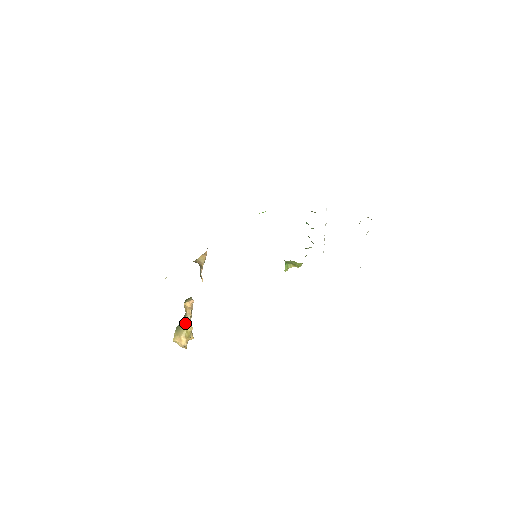
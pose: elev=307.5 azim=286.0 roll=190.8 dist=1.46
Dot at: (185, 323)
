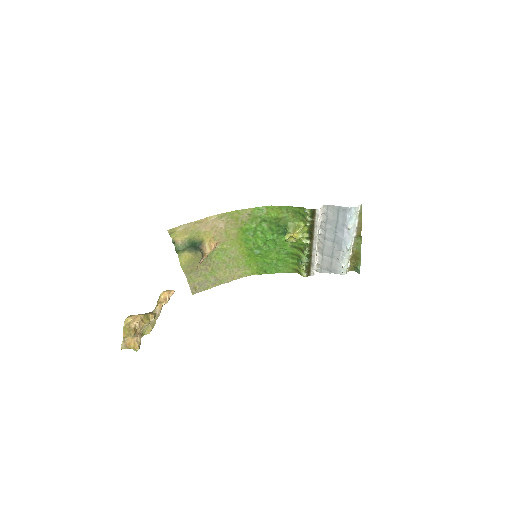
Dot at: (149, 313)
